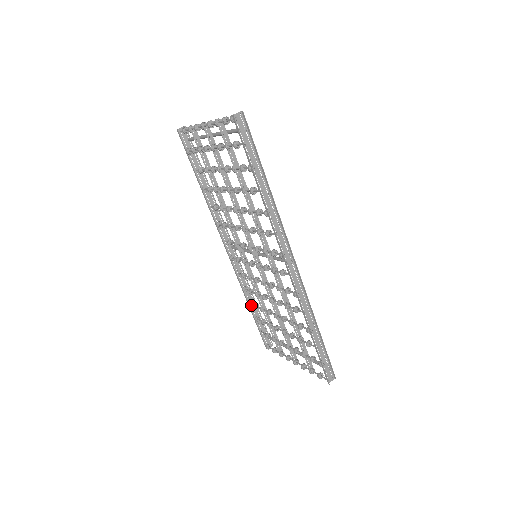
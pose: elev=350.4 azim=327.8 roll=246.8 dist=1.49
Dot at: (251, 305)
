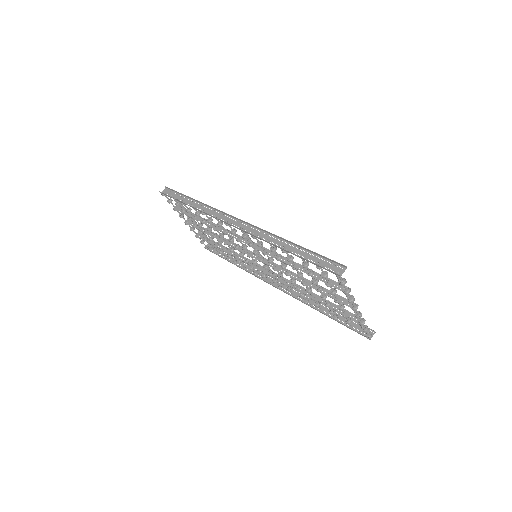
Dot at: (322, 310)
